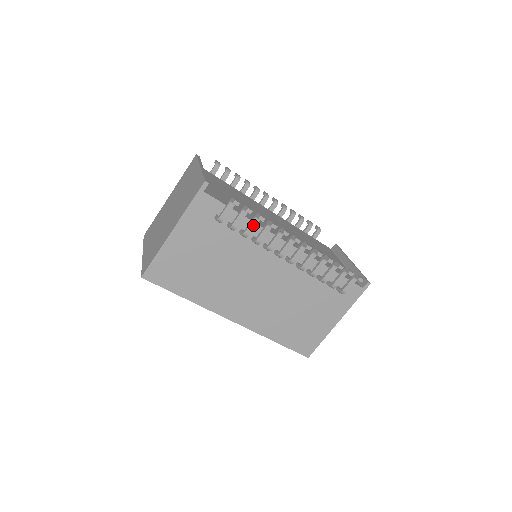
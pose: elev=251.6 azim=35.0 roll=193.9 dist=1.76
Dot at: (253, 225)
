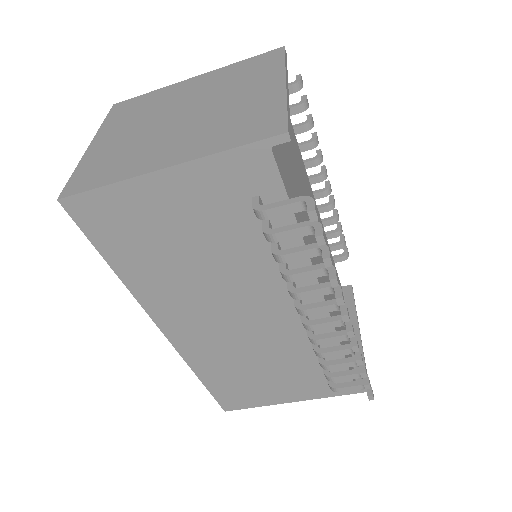
Dot at: (303, 255)
